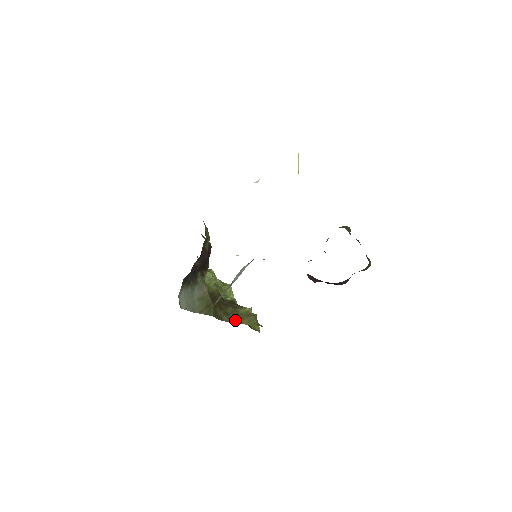
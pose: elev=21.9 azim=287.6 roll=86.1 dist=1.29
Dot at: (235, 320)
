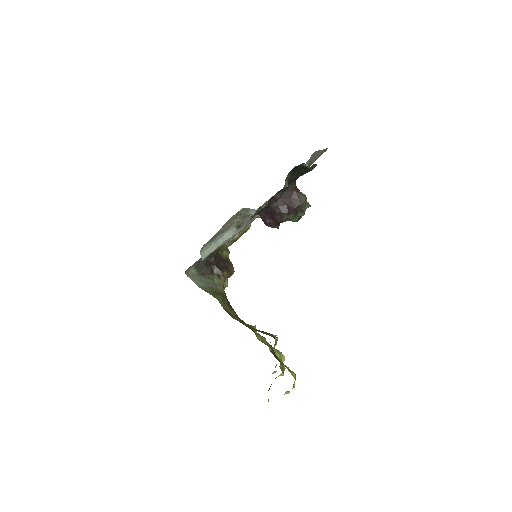
Dot at: (248, 327)
